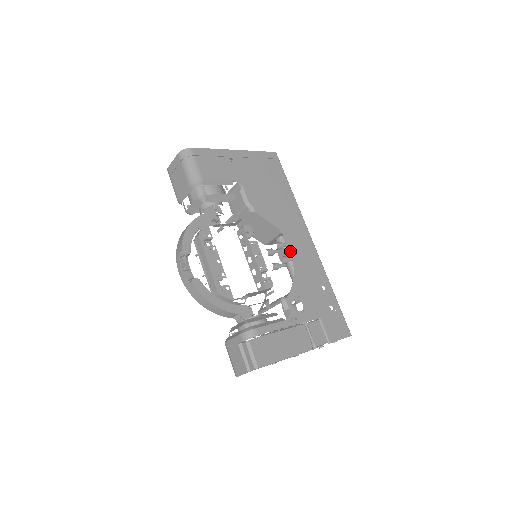
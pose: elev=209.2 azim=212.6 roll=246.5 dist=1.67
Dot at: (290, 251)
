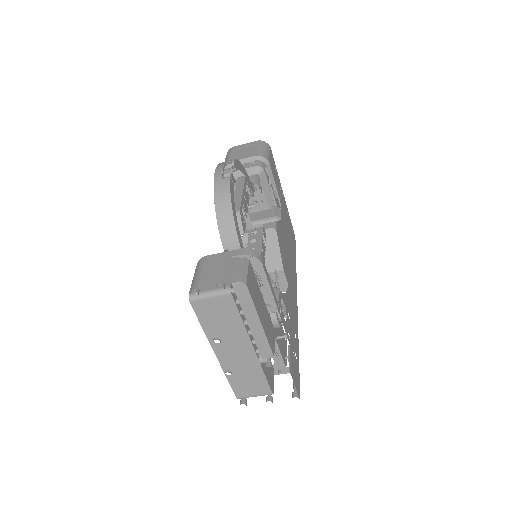
Dot at: (288, 279)
